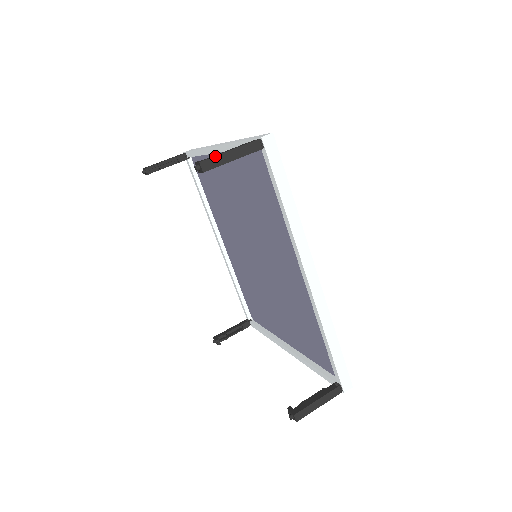
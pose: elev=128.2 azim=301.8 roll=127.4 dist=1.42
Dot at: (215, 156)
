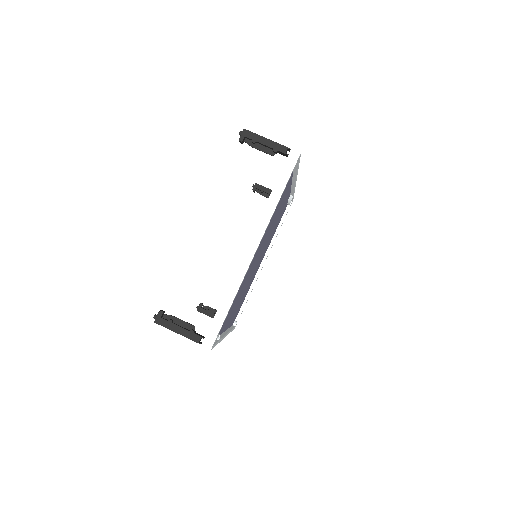
Dot at: occluded
